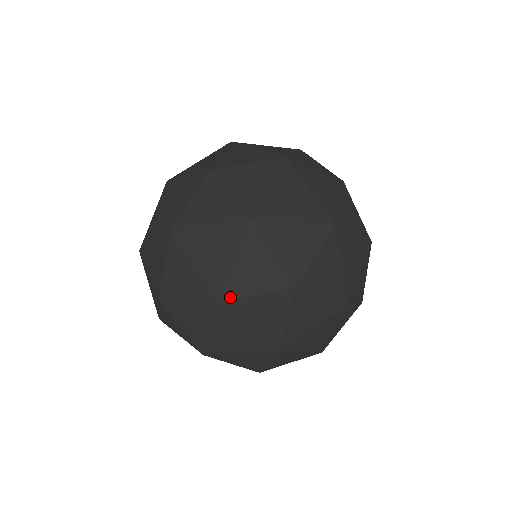
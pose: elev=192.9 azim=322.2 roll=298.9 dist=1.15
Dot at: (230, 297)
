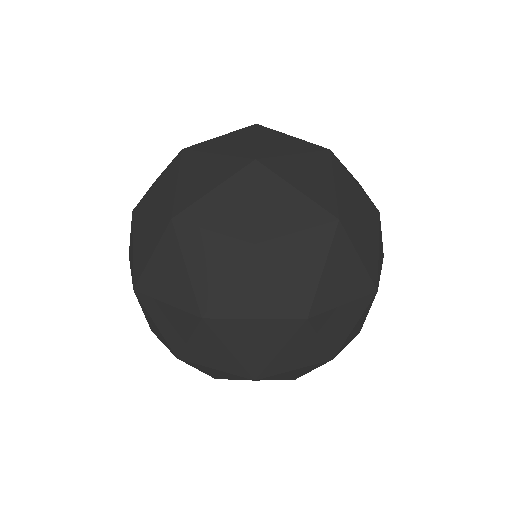
Dot at: (154, 333)
